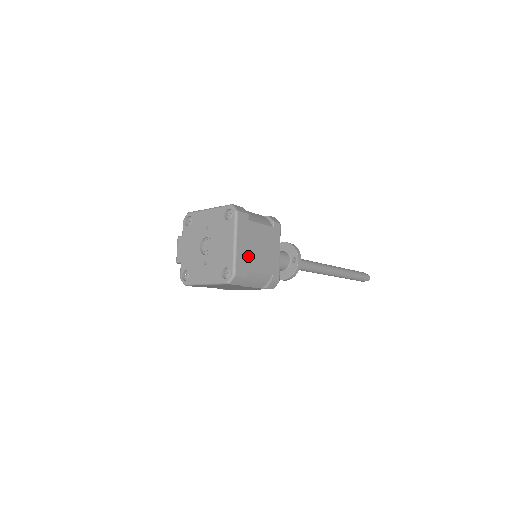
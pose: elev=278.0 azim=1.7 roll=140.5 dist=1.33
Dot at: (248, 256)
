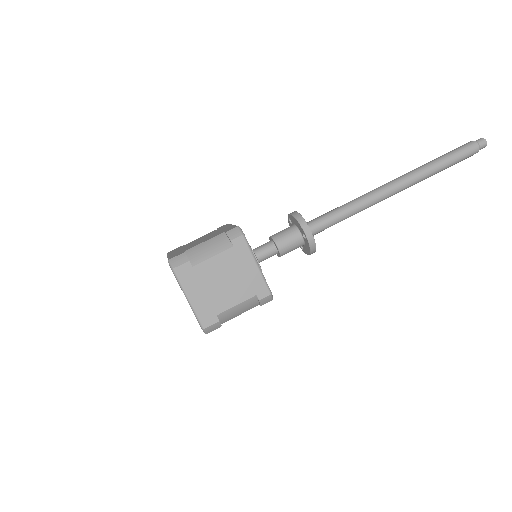
Dot at: (211, 300)
